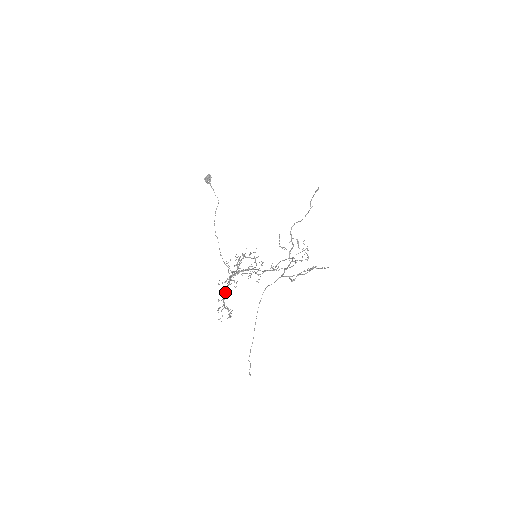
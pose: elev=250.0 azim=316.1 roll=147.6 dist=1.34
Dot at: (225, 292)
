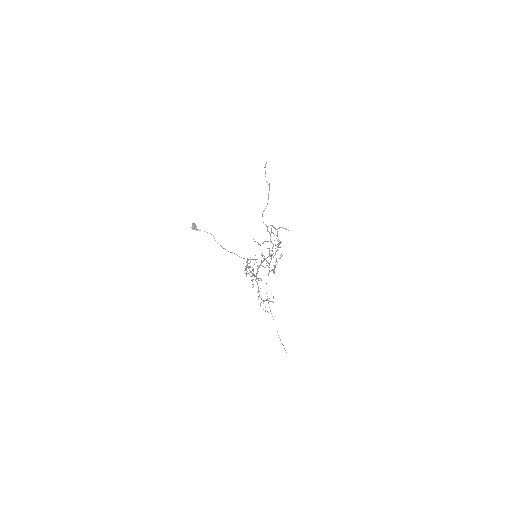
Dot at: (258, 290)
